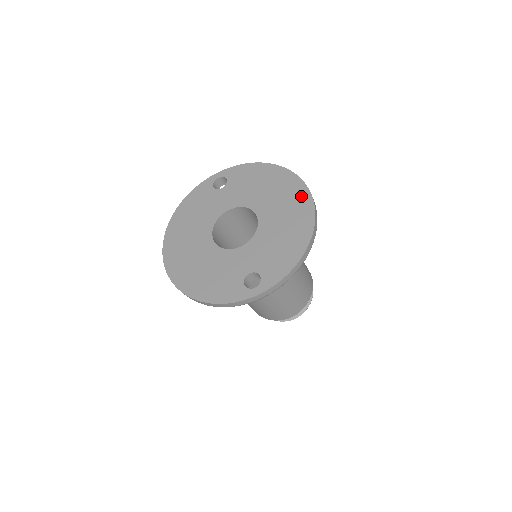
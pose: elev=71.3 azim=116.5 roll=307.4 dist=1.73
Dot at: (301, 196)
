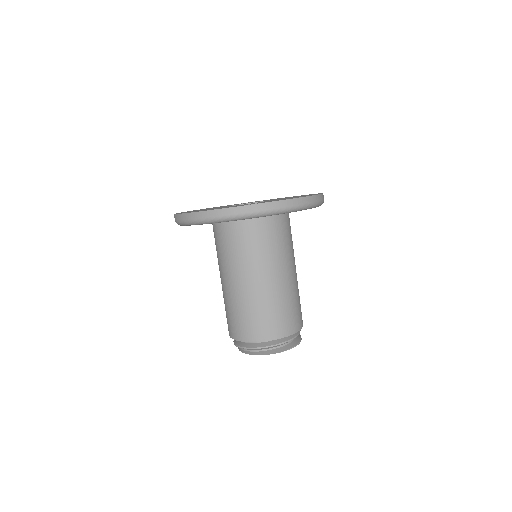
Dot at: (312, 194)
